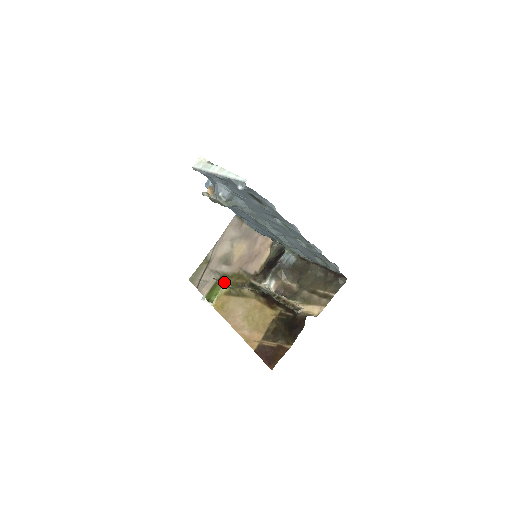
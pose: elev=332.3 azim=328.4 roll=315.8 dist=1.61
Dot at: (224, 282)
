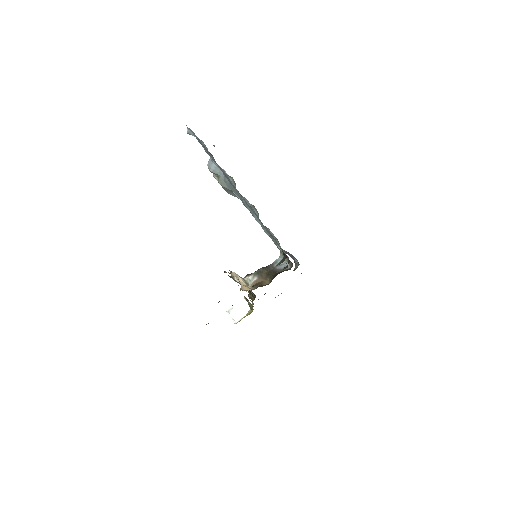
Dot at: occluded
